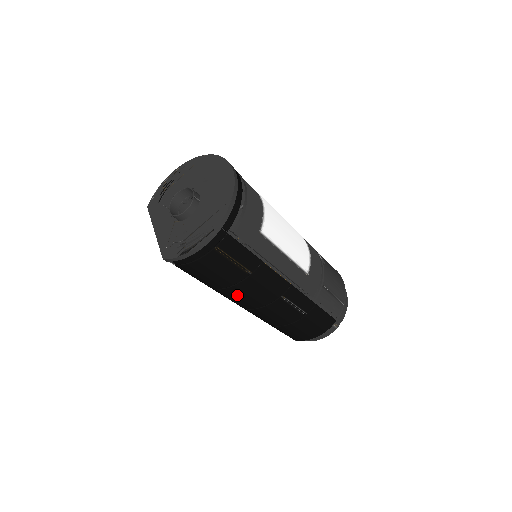
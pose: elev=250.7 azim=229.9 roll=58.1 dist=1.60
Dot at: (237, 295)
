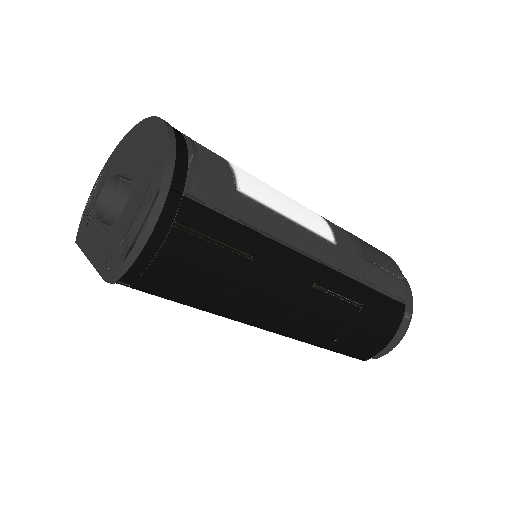
Dot at: (248, 307)
